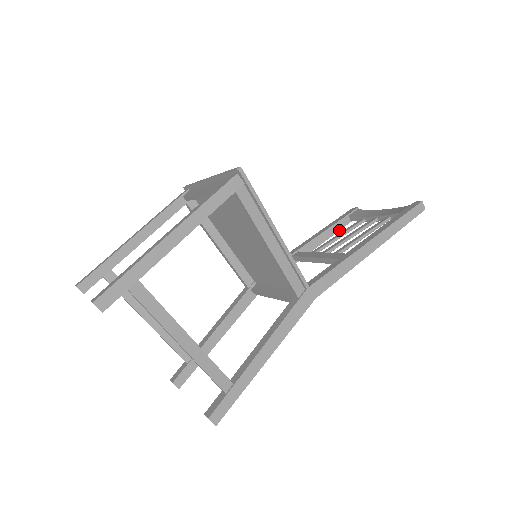
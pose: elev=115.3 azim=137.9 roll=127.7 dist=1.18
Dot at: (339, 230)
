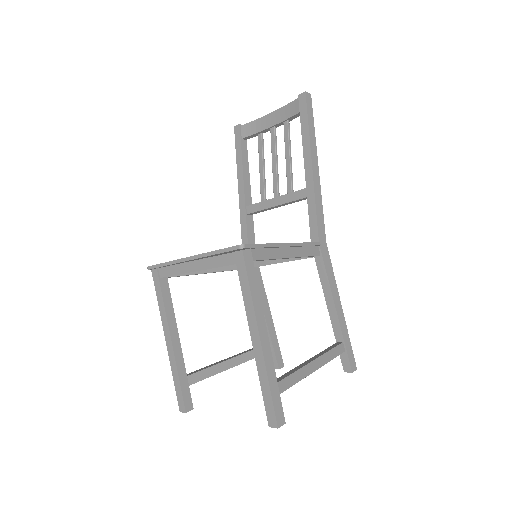
Dot at: (247, 157)
